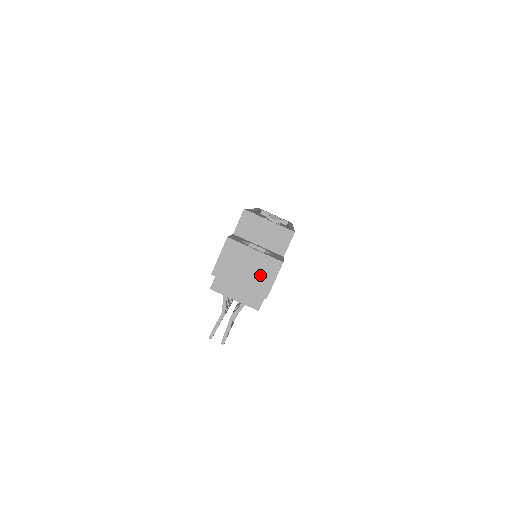
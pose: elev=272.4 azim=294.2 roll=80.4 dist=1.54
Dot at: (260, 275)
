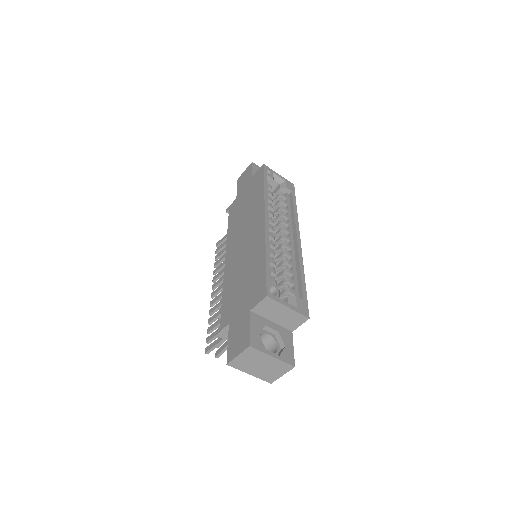
Dot at: (271, 371)
